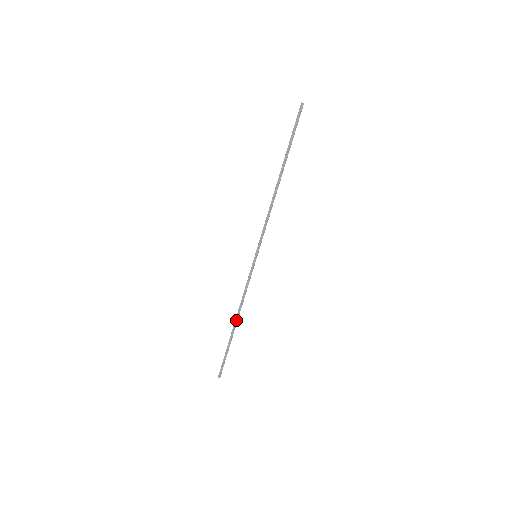
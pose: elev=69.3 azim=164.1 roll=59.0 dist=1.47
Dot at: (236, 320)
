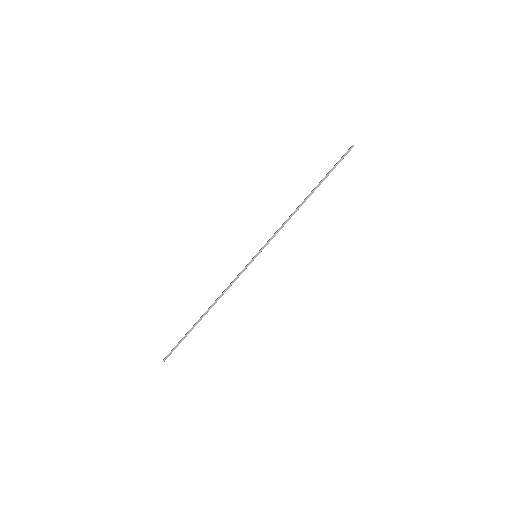
Dot at: occluded
